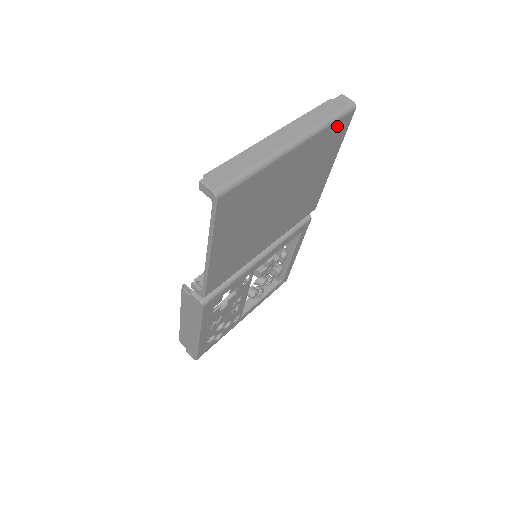
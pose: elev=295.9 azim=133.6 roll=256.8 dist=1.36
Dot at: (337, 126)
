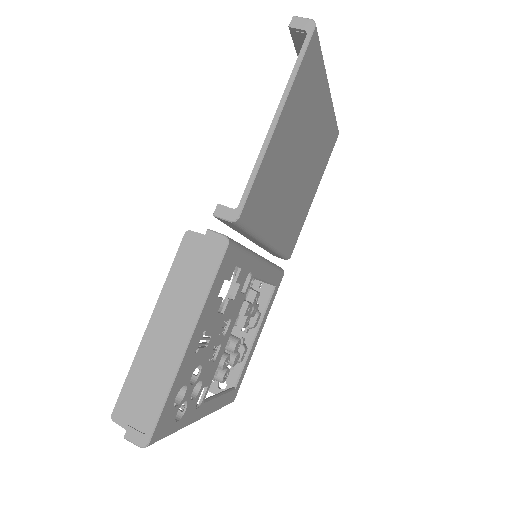
Dot at: (333, 132)
